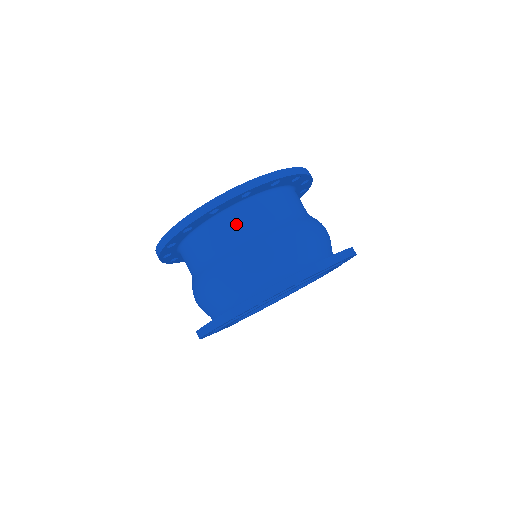
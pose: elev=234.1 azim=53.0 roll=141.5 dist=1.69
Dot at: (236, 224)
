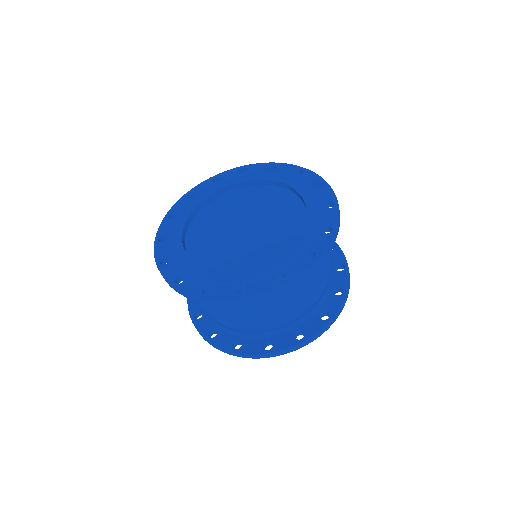
Dot at: occluded
